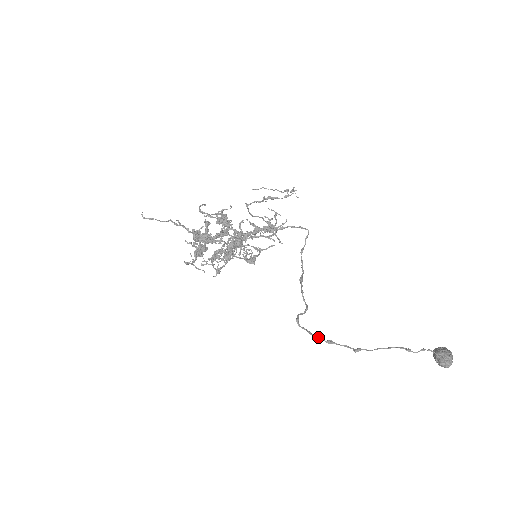
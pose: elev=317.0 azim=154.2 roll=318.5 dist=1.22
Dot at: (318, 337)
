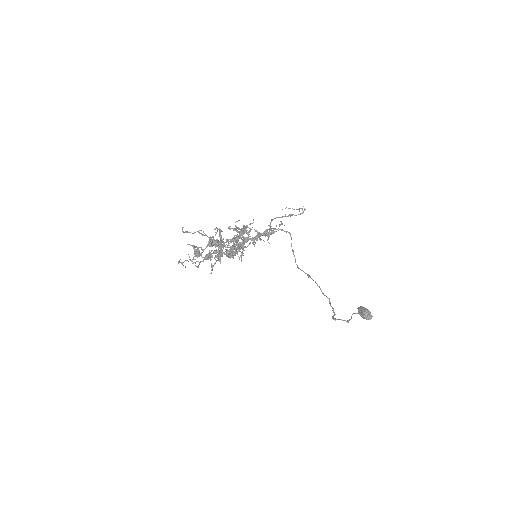
Dot at: (332, 317)
